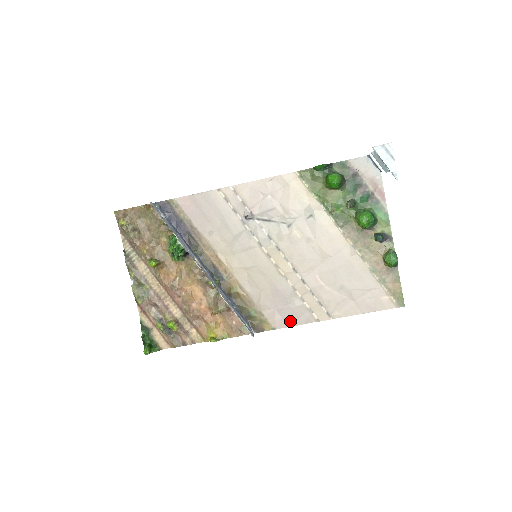
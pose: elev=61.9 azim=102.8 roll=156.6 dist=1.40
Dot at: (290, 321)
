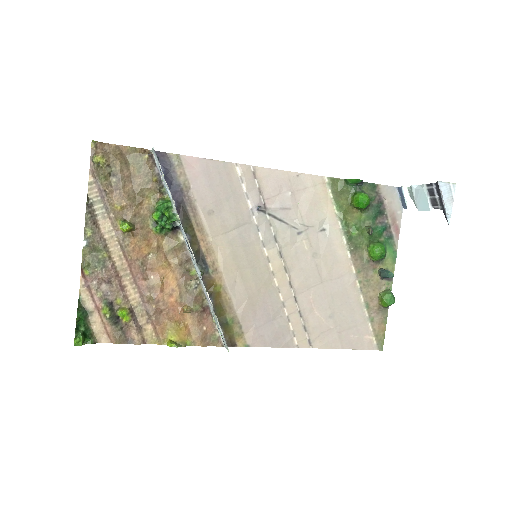
Dot at: (268, 341)
